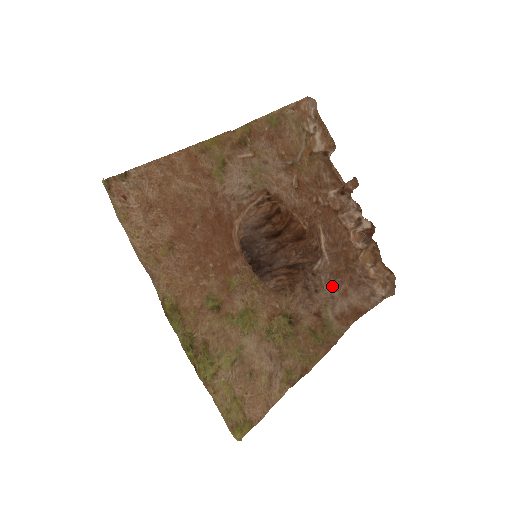
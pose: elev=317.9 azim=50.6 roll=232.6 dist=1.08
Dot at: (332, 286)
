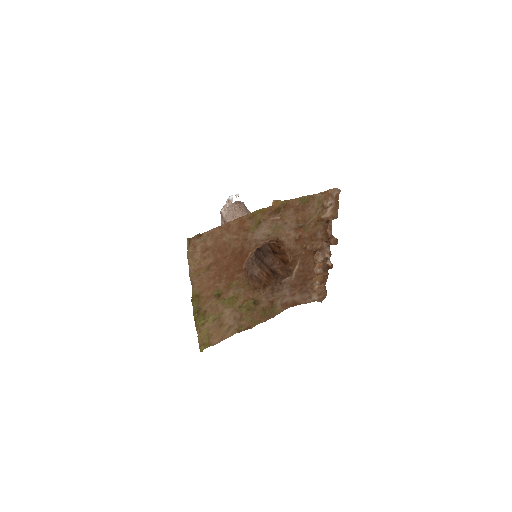
Dot at: (288, 291)
